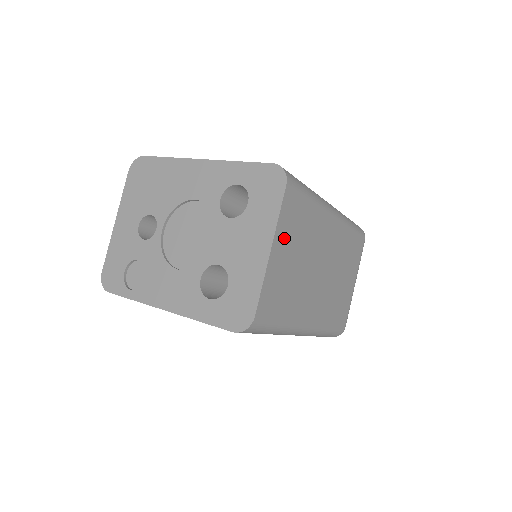
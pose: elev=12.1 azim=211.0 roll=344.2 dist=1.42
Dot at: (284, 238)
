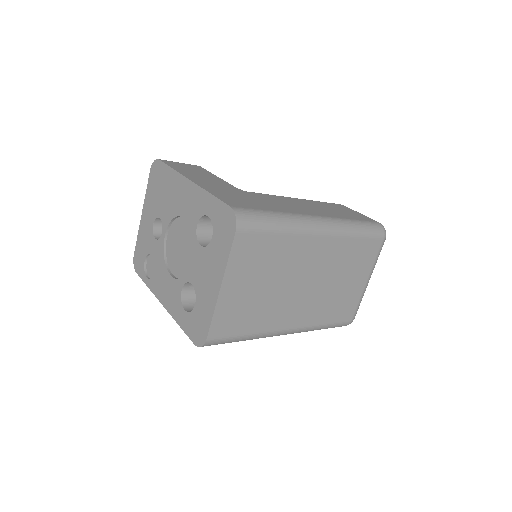
Dot at: (239, 274)
